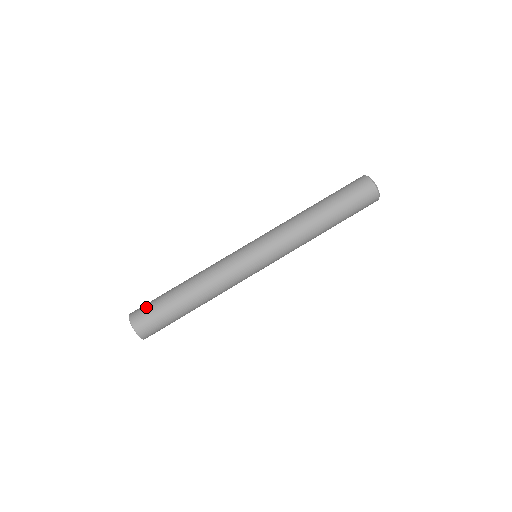
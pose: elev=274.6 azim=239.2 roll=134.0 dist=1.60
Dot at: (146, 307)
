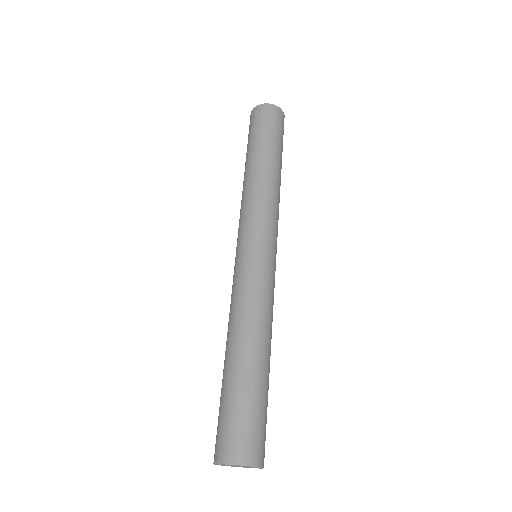
Dot at: (243, 427)
